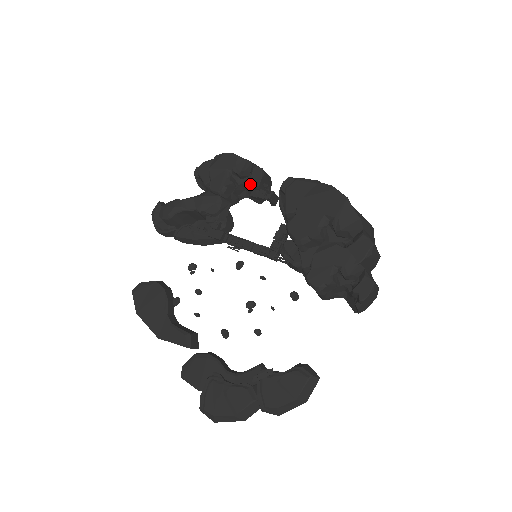
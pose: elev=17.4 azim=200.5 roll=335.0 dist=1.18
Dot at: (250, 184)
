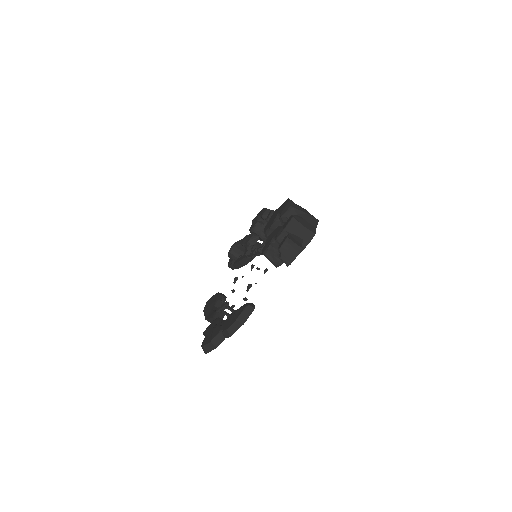
Dot at: (266, 220)
